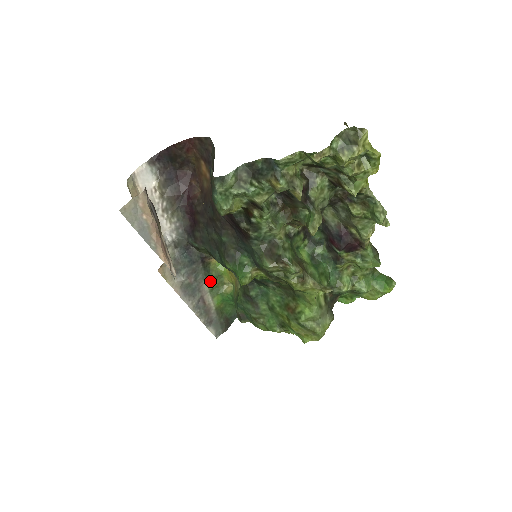
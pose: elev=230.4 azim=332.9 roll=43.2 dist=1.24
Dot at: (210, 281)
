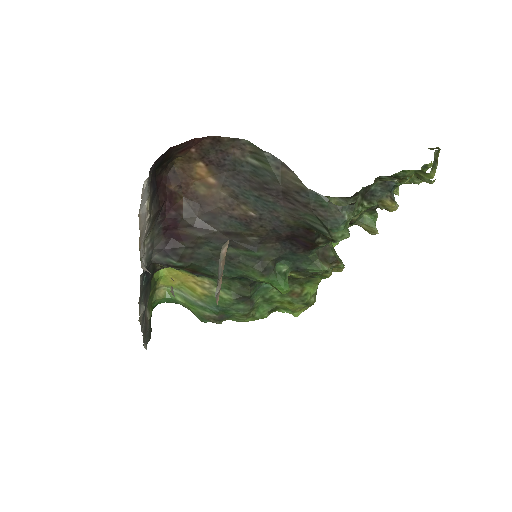
Dot at: occluded
